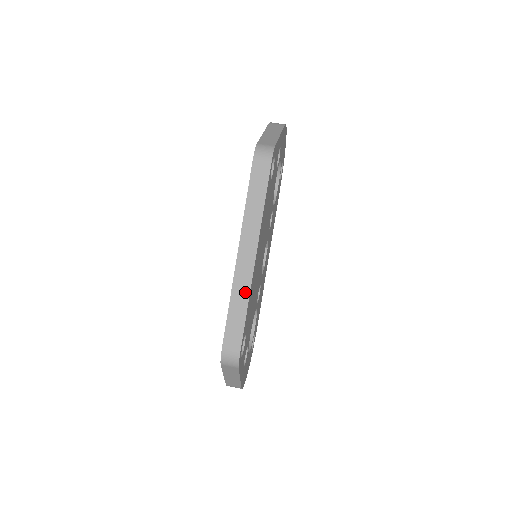
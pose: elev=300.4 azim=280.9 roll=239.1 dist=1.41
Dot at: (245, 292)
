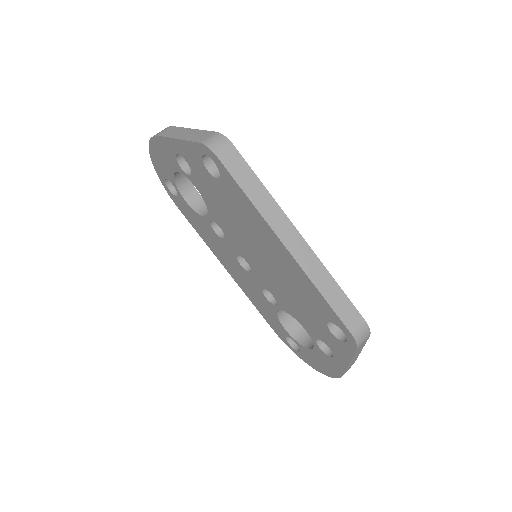
Dot at: (321, 270)
